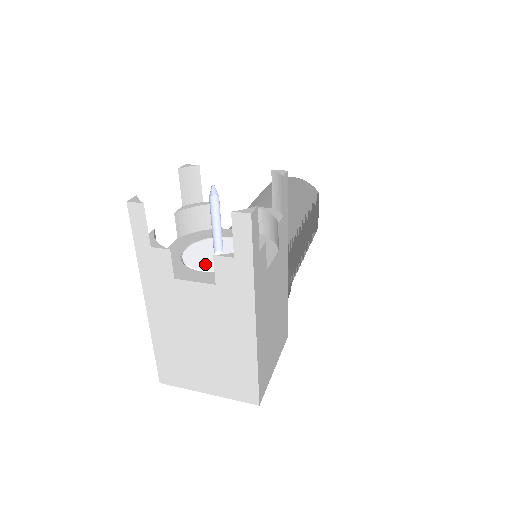
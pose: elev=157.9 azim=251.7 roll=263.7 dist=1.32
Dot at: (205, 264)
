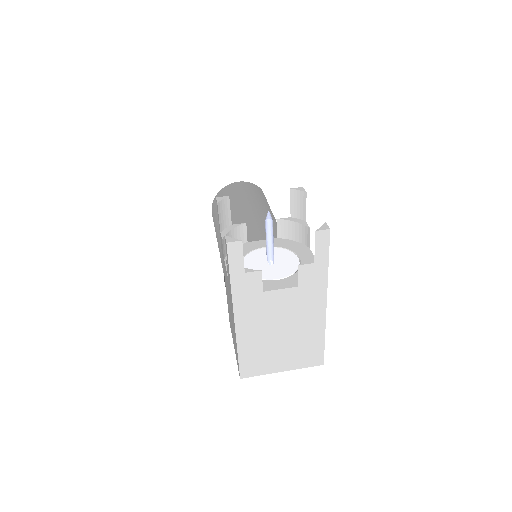
Dot at: (271, 274)
